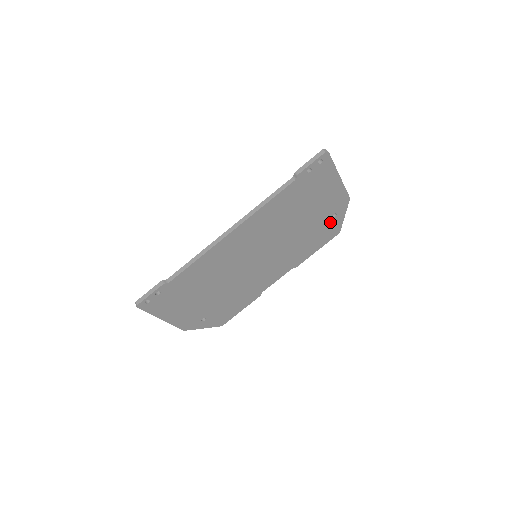
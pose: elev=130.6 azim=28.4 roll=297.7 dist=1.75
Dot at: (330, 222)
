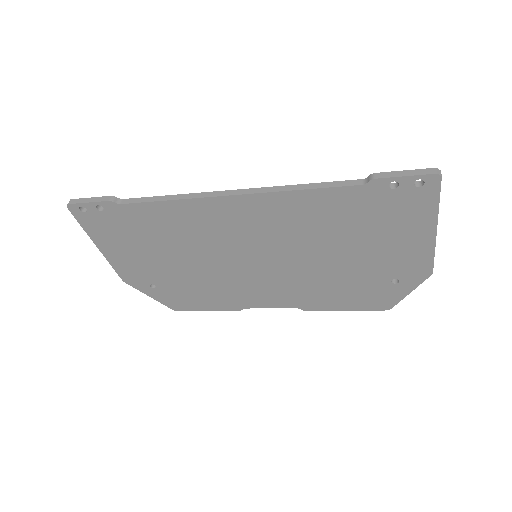
Dot at: (384, 286)
